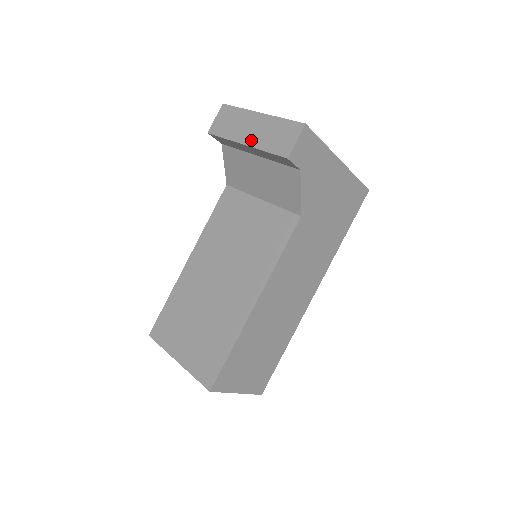
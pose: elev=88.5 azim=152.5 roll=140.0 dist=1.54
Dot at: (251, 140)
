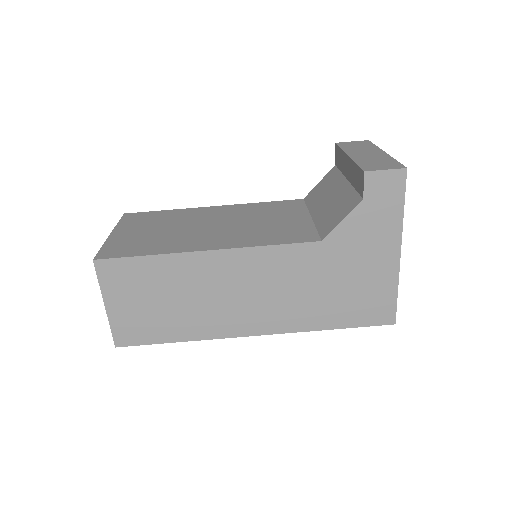
Dot at: (356, 156)
